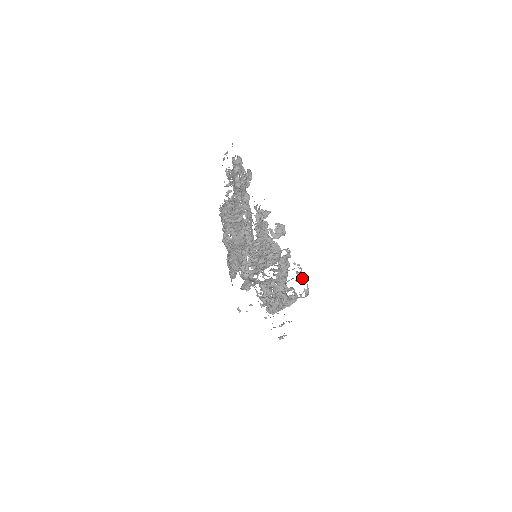
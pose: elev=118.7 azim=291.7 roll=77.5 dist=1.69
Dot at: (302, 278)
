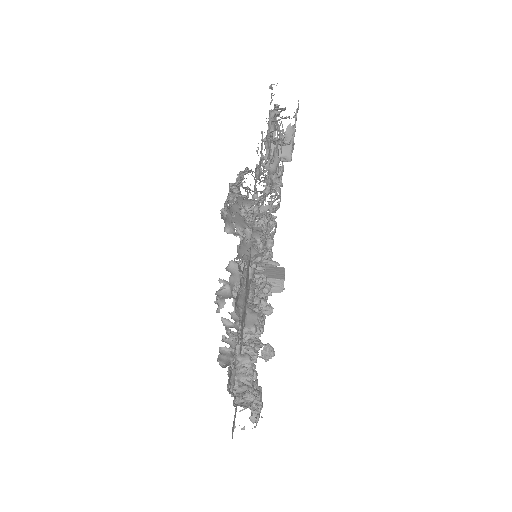
Dot at: (255, 417)
